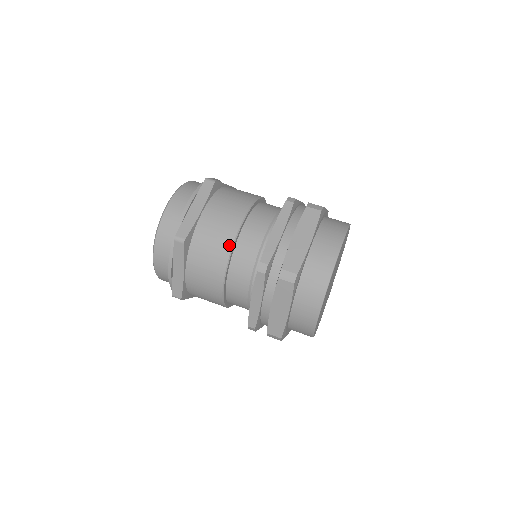
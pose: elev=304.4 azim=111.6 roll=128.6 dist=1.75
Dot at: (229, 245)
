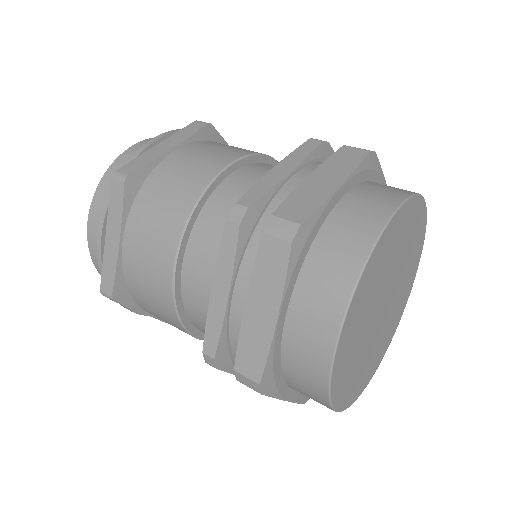
Dot at: occluded
